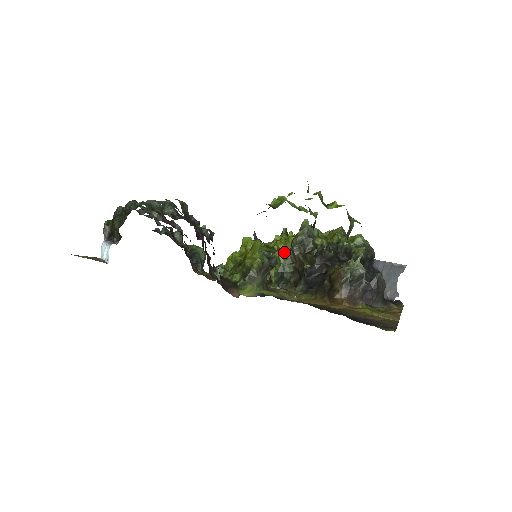
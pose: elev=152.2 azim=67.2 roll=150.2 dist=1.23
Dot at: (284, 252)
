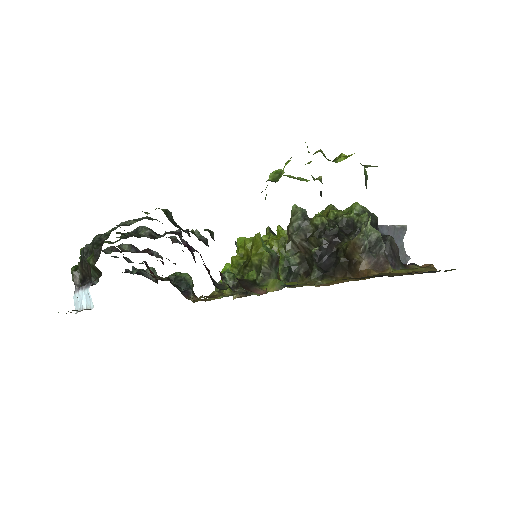
Dot at: occluded
